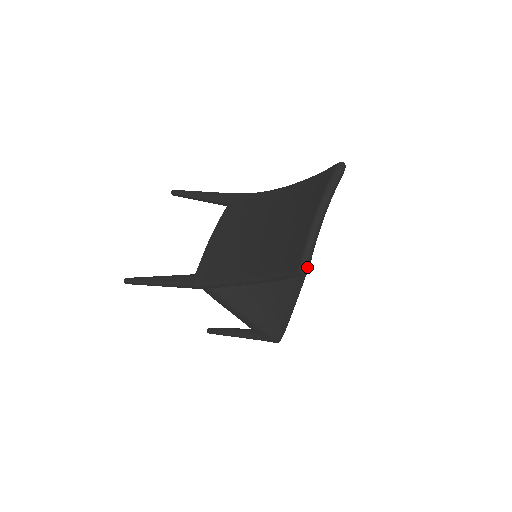
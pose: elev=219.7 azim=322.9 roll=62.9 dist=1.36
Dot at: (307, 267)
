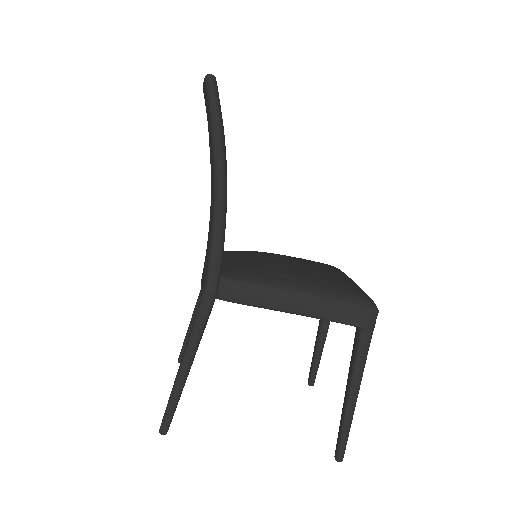
Dot at: (211, 75)
